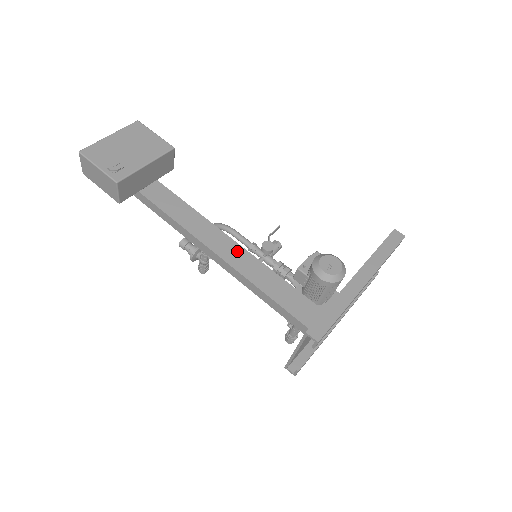
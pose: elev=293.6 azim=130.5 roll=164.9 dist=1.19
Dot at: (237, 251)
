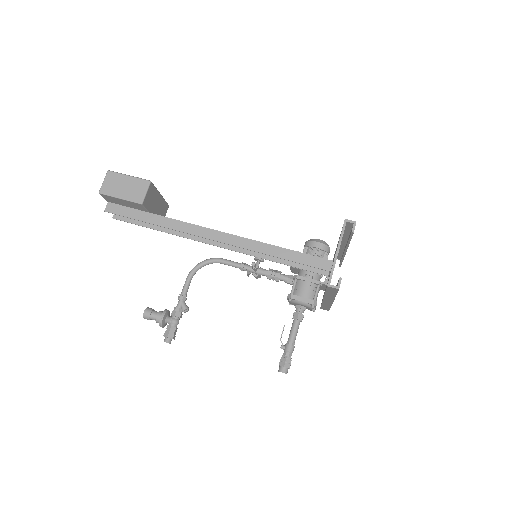
Dot at: occluded
